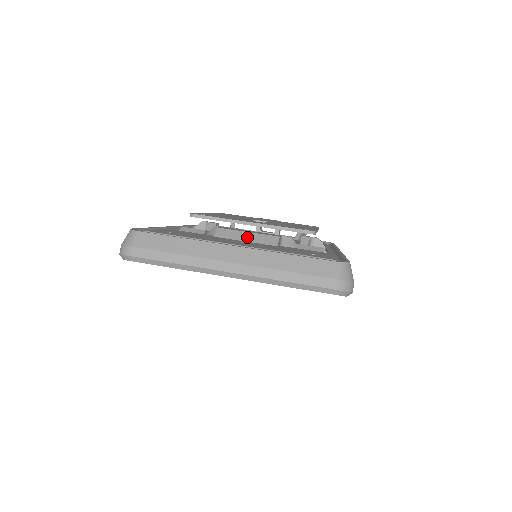
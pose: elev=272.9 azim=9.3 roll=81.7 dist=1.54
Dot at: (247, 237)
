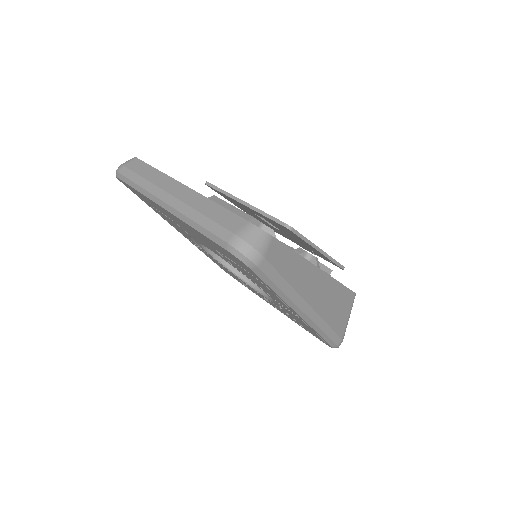
Dot at: (228, 208)
